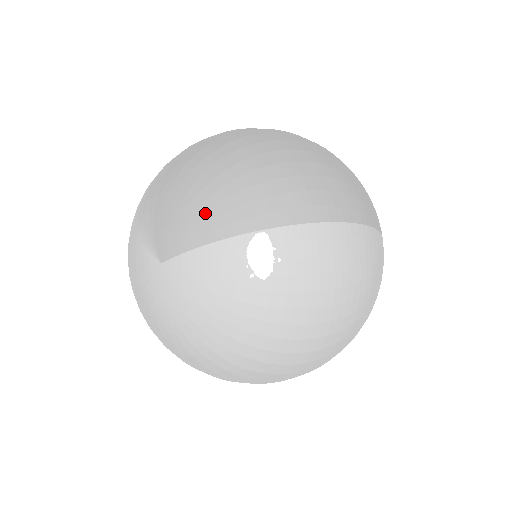
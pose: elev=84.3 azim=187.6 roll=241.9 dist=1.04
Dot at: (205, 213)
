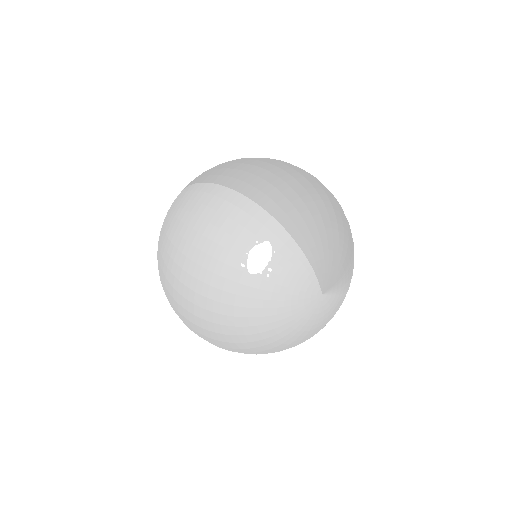
Dot at: (215, 167)
